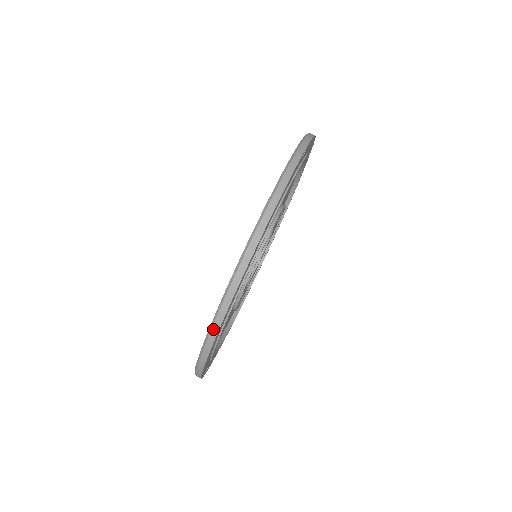
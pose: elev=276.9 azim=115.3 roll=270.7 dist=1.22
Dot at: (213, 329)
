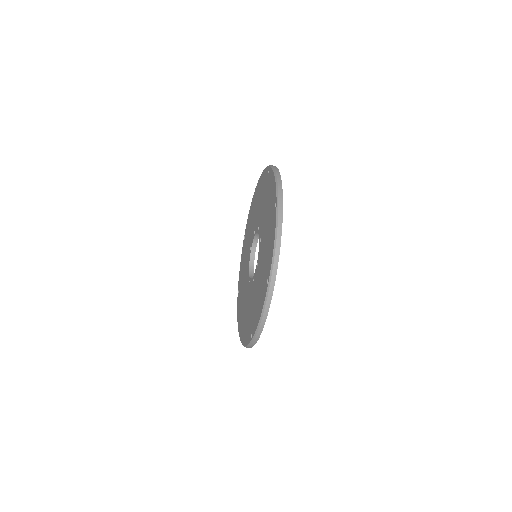
Dot at: occluded
